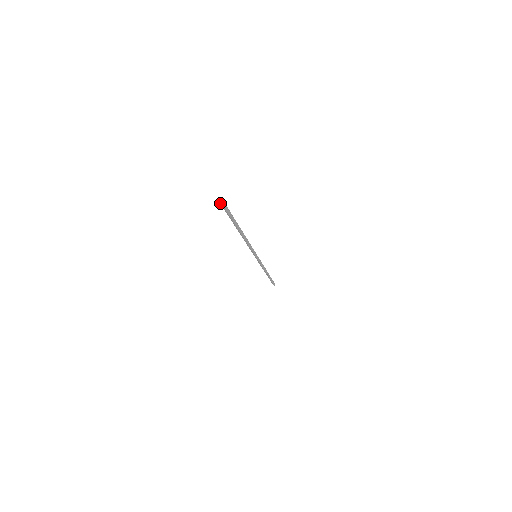
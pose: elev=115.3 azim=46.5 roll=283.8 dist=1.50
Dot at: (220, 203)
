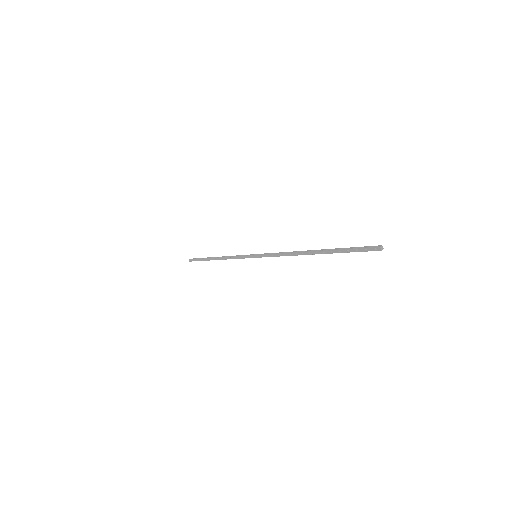
Dot at: (375, 248)
